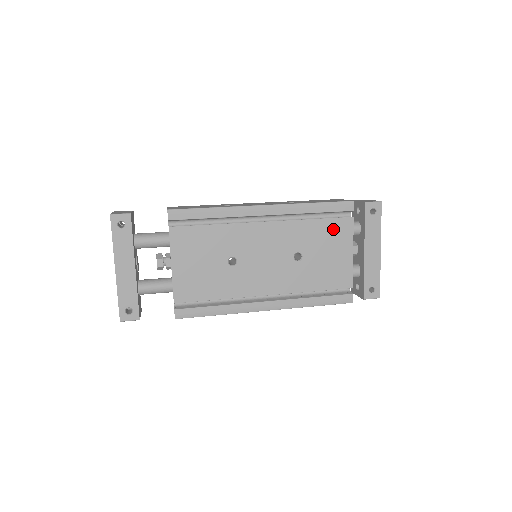
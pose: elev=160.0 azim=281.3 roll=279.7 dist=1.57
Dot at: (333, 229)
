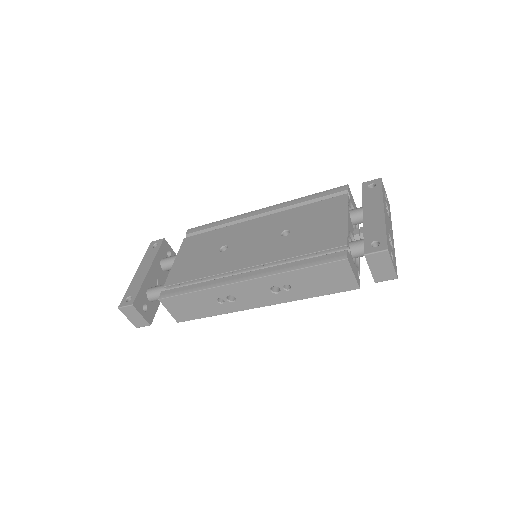
Dot at: (325, 206)
